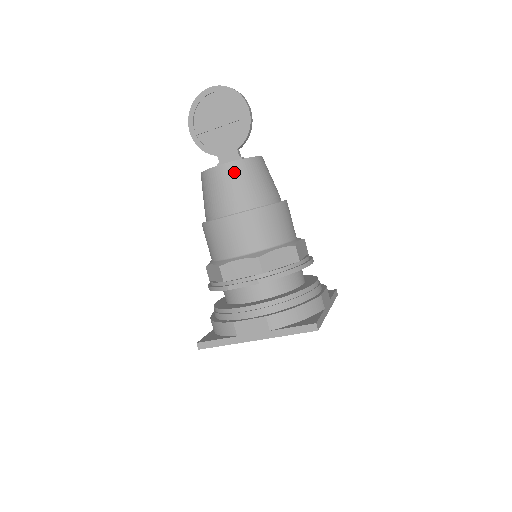
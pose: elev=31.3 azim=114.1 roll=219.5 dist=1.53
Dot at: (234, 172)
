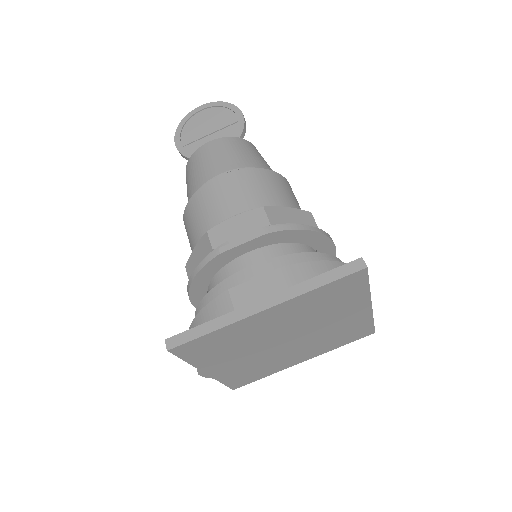
Dot at: (227, 144)
